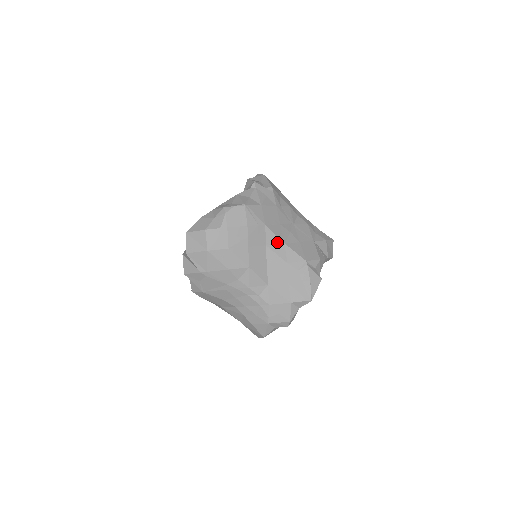
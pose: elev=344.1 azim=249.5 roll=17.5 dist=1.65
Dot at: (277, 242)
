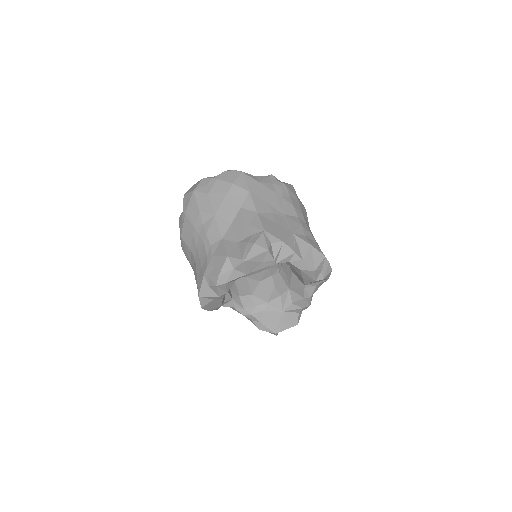
Dot at: (252, 209)
